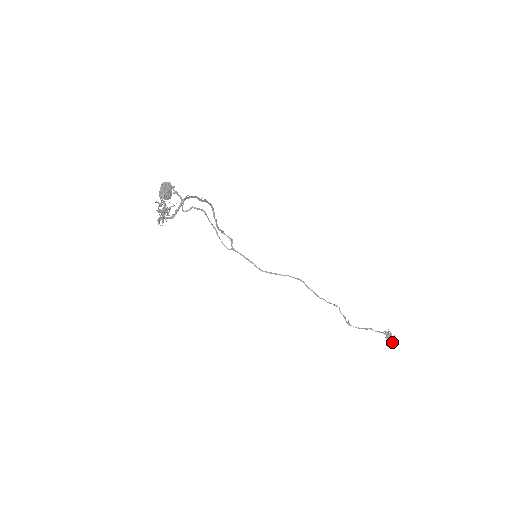
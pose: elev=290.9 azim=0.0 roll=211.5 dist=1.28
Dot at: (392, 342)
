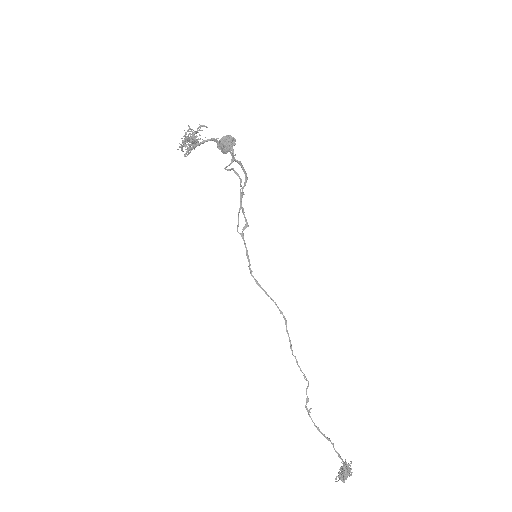
Dot at: (343, 479)
